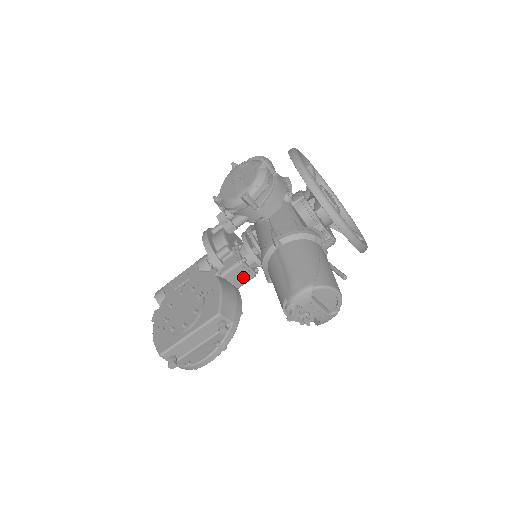
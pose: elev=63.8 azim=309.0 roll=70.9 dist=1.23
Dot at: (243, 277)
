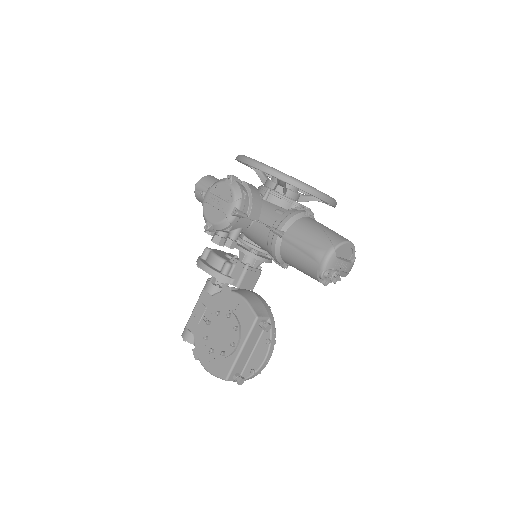
Dot at: (253, 279)
